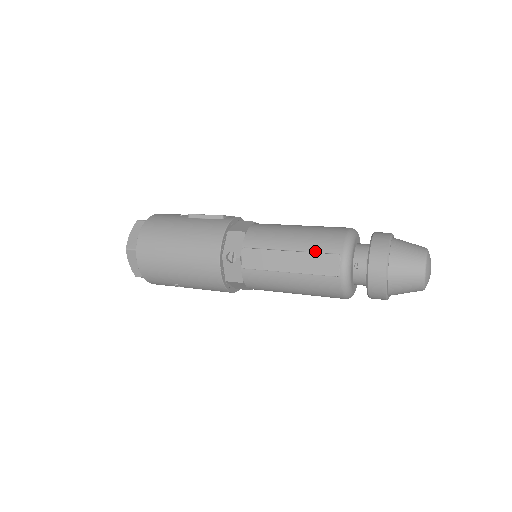
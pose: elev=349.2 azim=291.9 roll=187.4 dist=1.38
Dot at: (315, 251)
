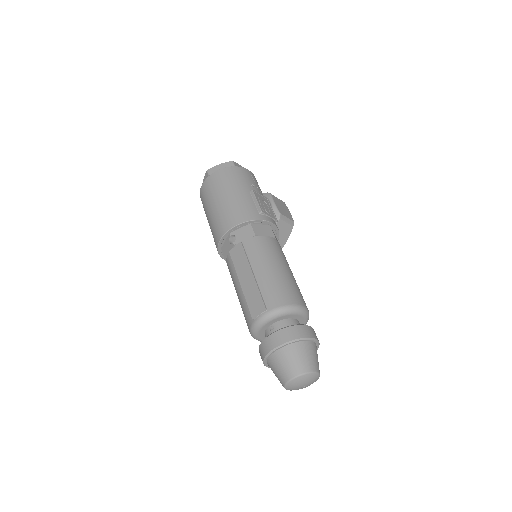
Dot at: (262, 291)
